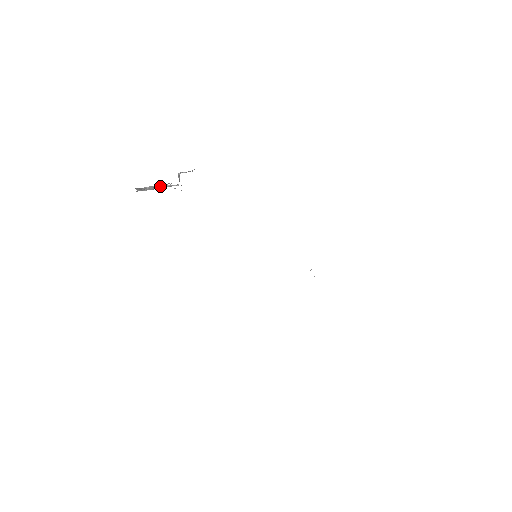
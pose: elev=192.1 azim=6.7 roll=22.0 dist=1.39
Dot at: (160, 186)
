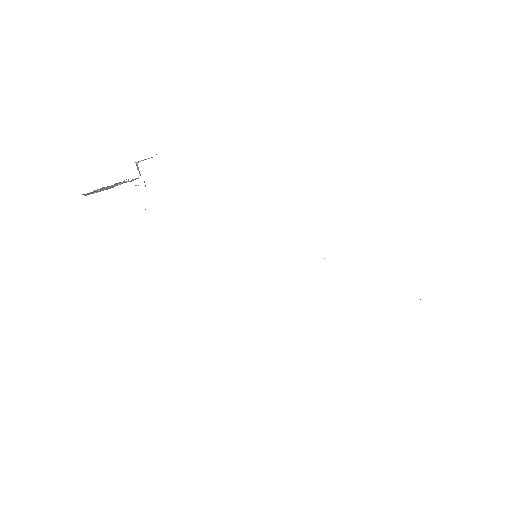
Dot at: (114, 184)
